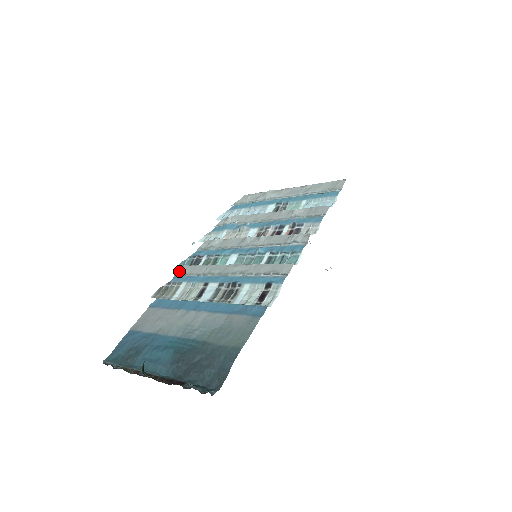
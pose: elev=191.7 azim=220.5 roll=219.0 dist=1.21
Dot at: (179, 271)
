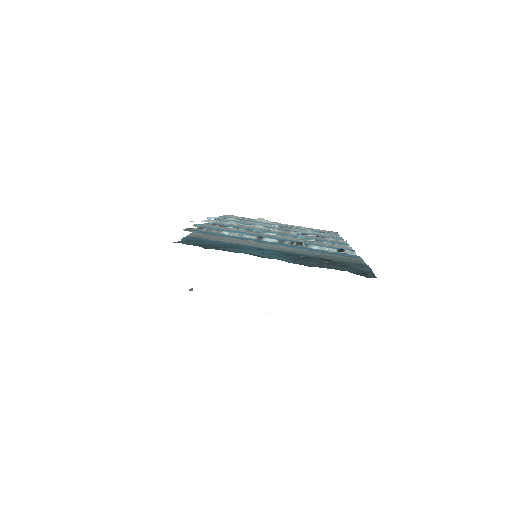
Dot at: (206, 225)
